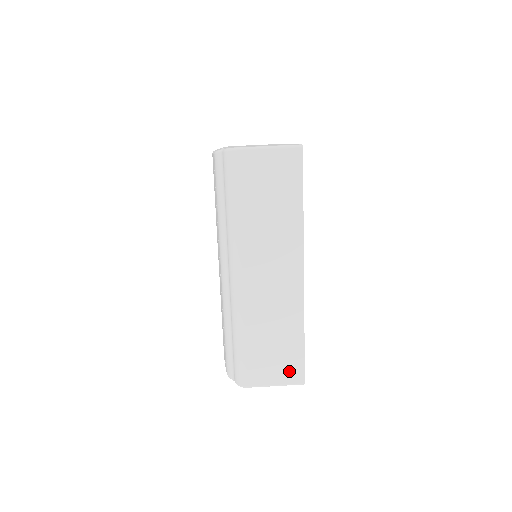
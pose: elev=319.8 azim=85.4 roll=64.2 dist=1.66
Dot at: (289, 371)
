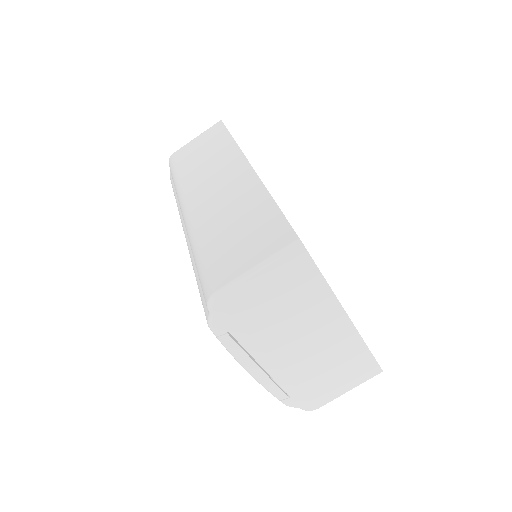
Dot at: occluded
